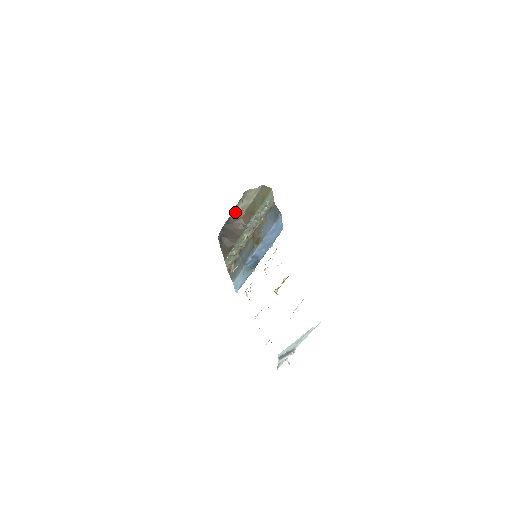
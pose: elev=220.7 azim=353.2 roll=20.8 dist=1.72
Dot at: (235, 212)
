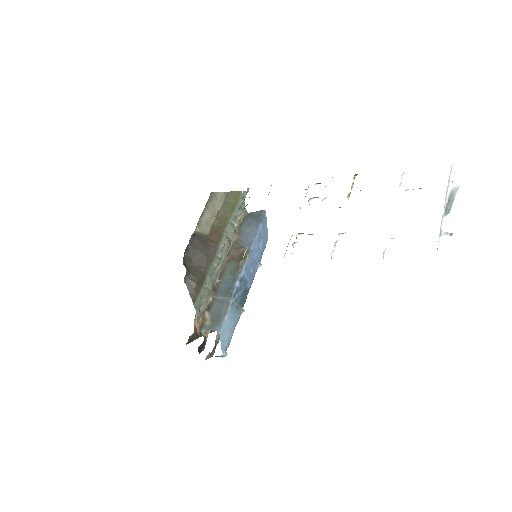
Dot at: (200, 225)
